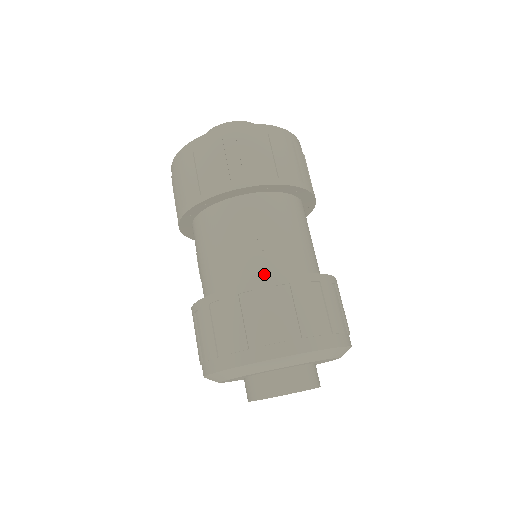
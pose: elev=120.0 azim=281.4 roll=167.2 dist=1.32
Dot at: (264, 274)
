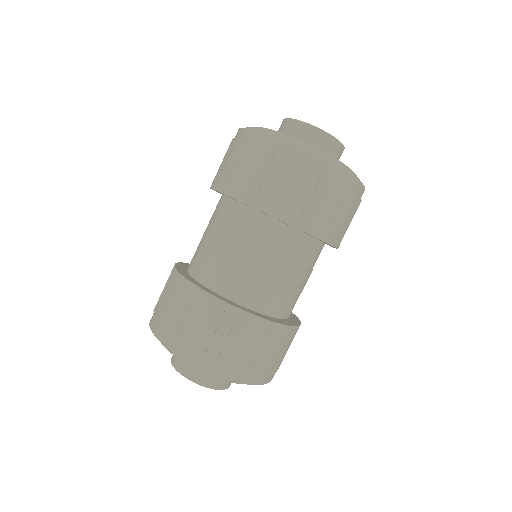
Dot at: (229, 291)
